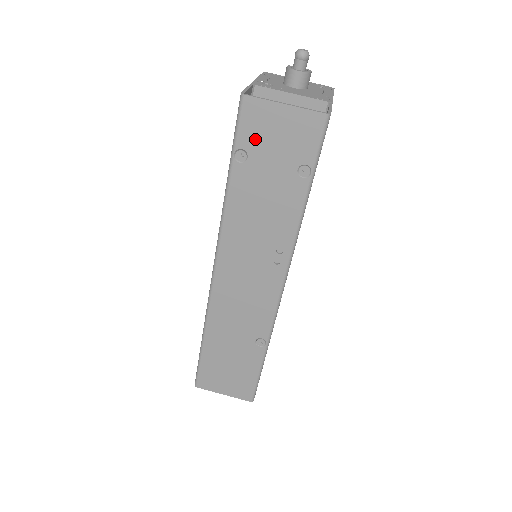
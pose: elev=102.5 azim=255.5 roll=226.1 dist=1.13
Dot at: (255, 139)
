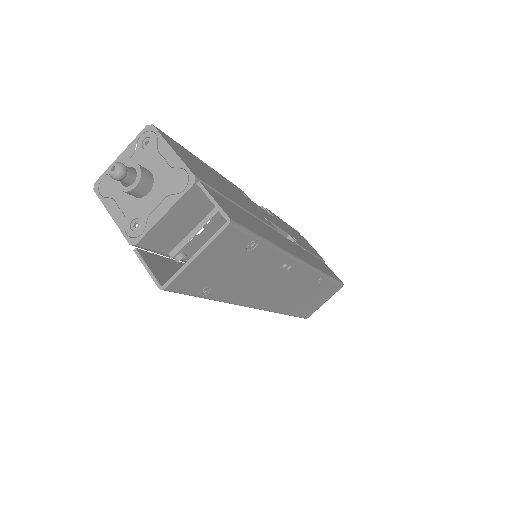
Dot at: (202, 281)
